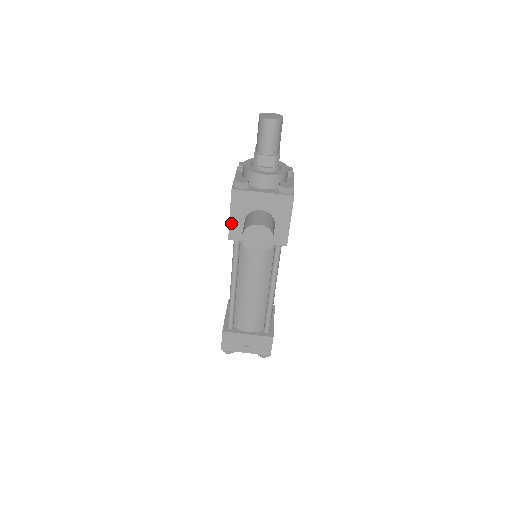
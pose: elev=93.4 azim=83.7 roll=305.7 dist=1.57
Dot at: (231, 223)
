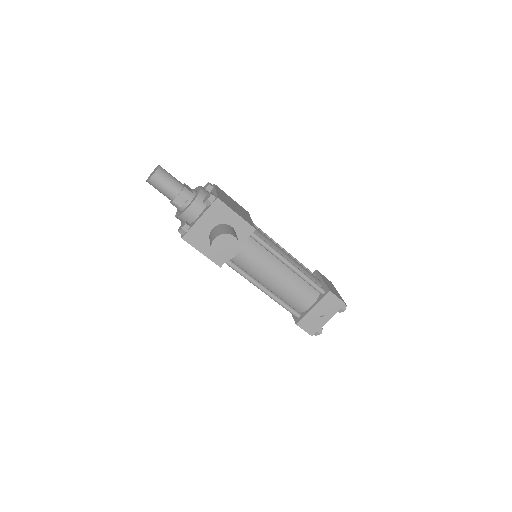
Dot at: (208, 256)
